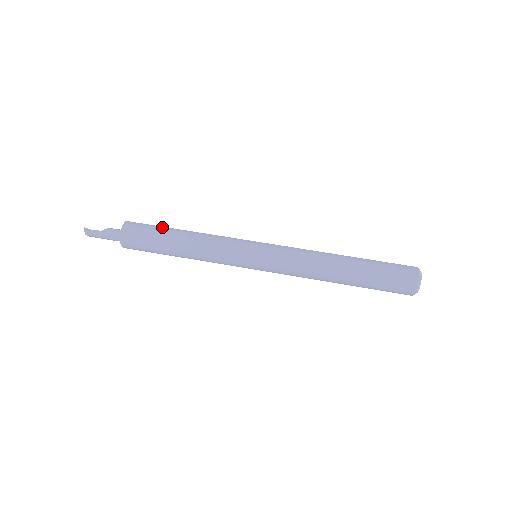
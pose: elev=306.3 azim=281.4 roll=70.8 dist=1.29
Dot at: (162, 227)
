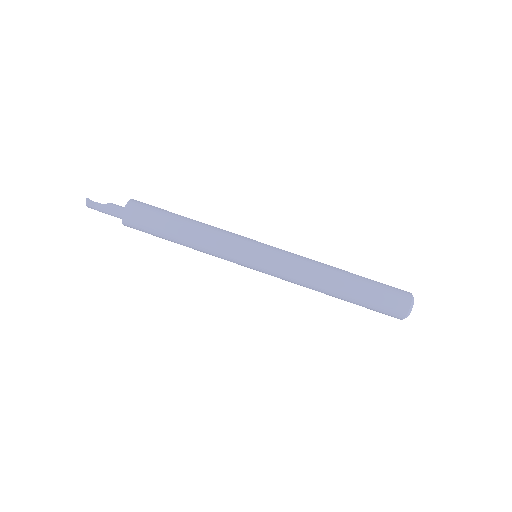
Dot at: (167, 211)
